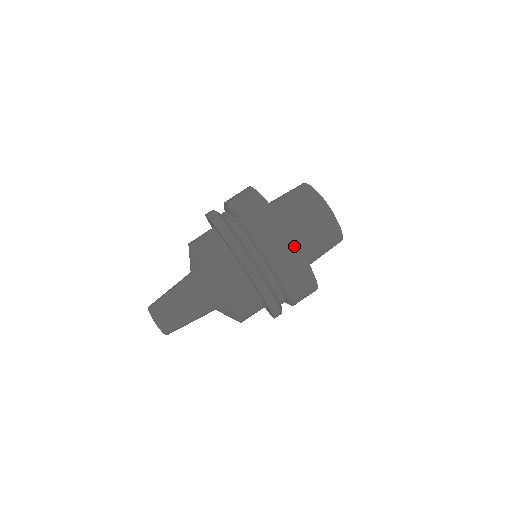
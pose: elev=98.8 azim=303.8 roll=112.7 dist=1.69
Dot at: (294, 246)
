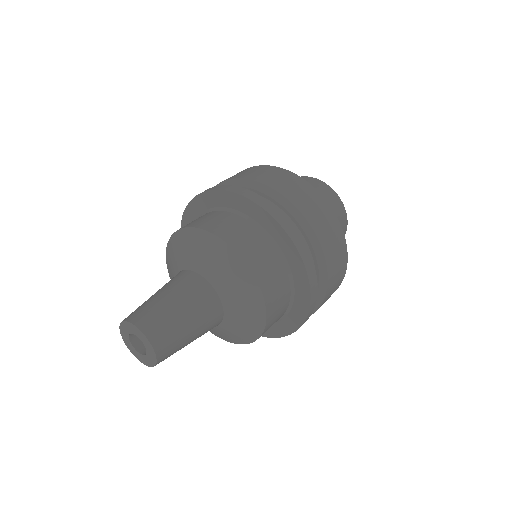
Dot at: (283, 171)
